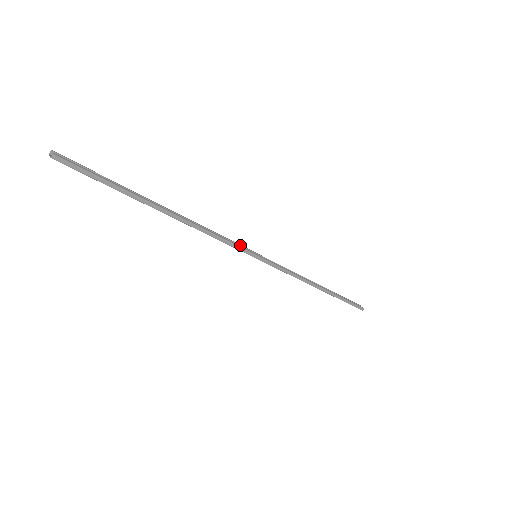
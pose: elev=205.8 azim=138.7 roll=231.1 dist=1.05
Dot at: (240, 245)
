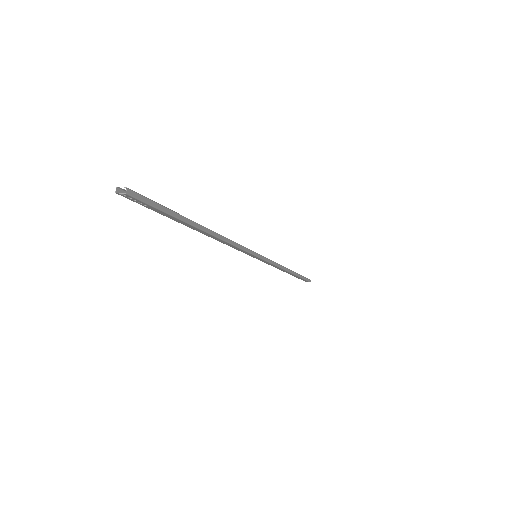
Dot at: occluded
